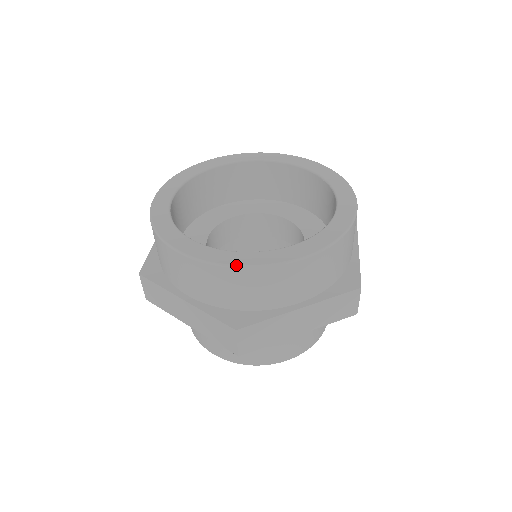
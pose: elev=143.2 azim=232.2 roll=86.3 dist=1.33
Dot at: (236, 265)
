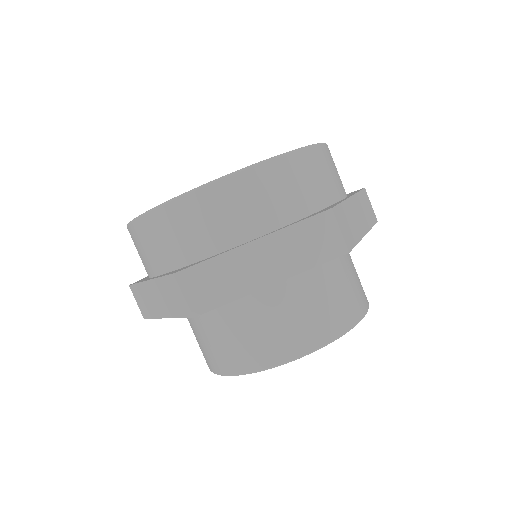
Dot at: (166, 201)
